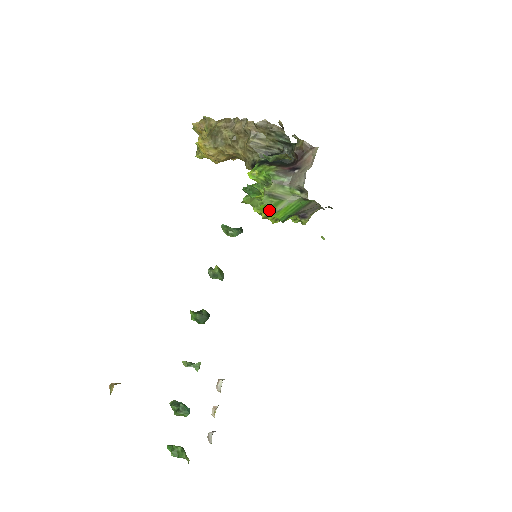
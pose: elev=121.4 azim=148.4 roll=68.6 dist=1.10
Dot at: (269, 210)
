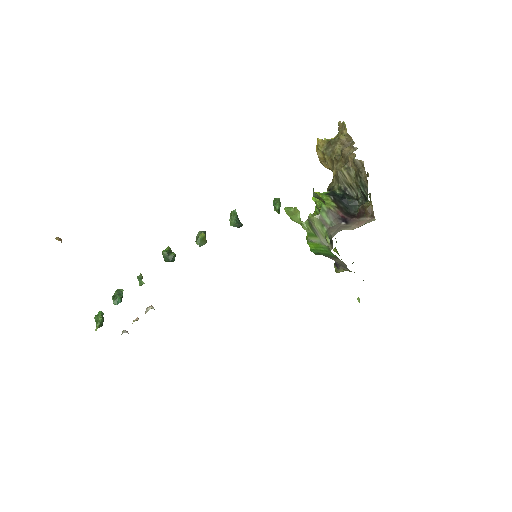
Dot at: occluded
